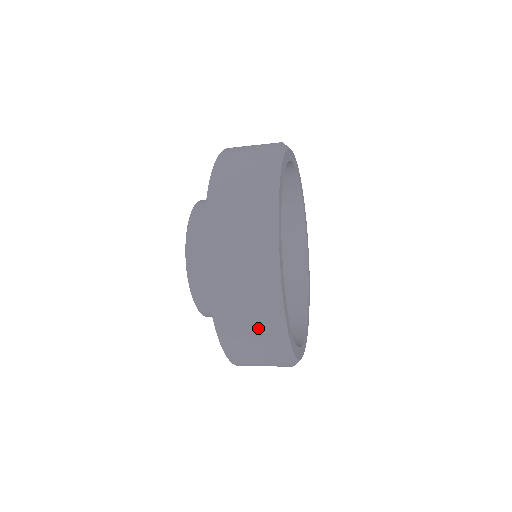
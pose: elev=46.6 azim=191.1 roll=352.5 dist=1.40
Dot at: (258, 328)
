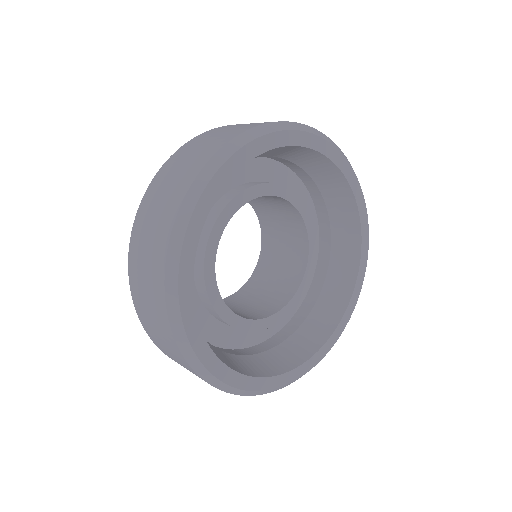
Dot at: (159, 229)
